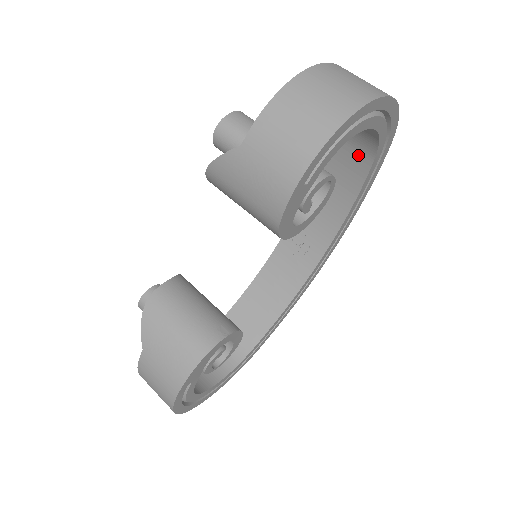
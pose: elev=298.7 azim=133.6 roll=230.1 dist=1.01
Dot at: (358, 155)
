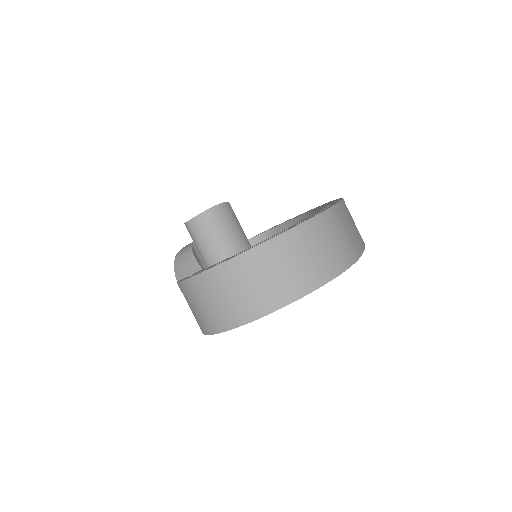
Dot at: occluded
